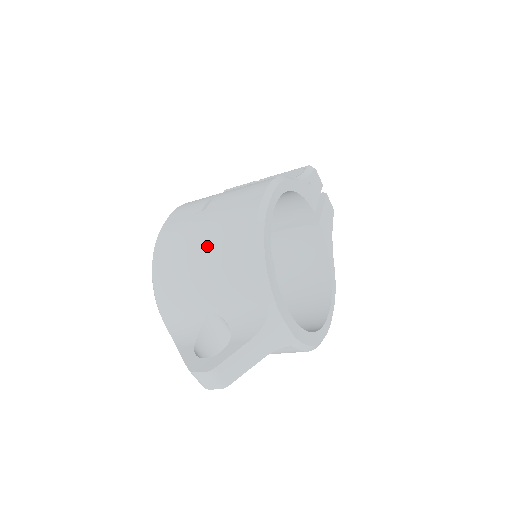
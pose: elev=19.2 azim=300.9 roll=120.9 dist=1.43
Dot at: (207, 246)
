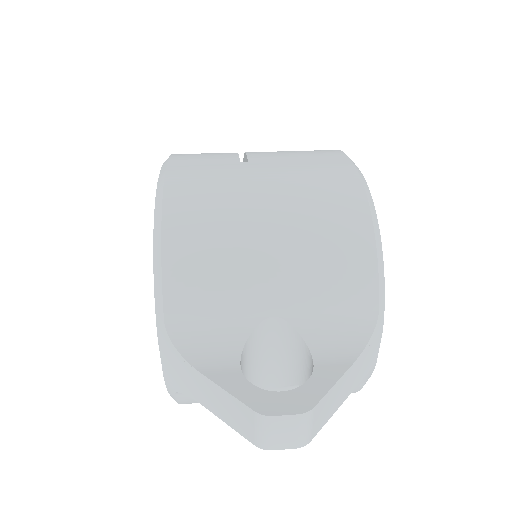
Dot at: (280, 208)
